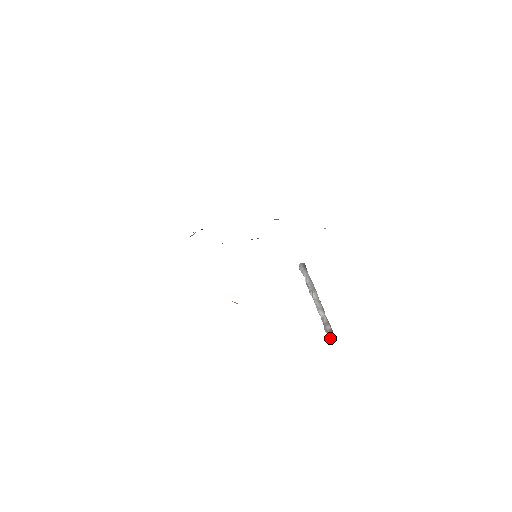
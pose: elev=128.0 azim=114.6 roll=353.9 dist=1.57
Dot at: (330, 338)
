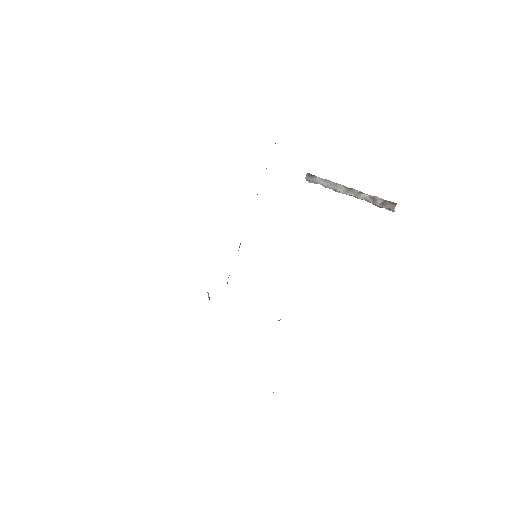
Dot at: (389, 210)
